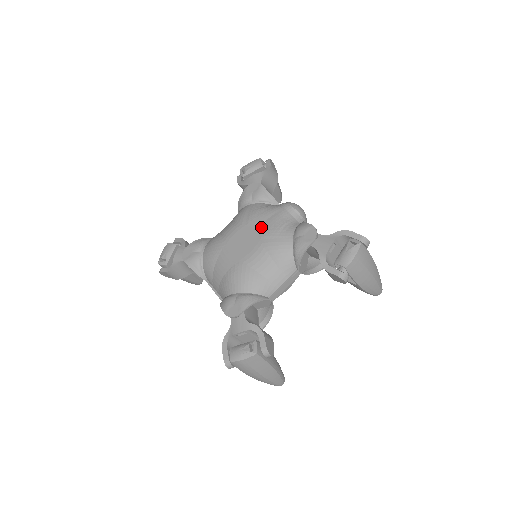
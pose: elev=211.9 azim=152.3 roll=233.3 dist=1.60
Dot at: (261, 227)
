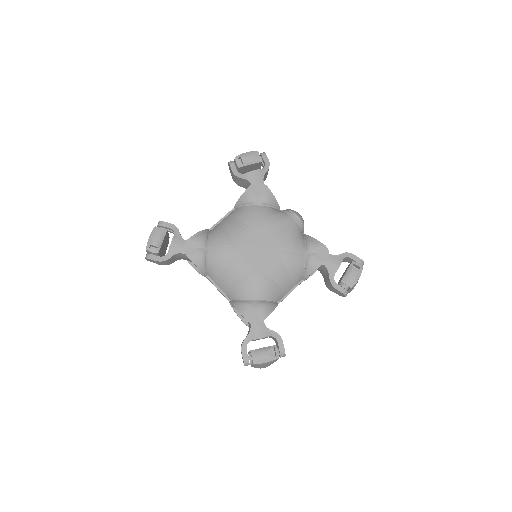
Dot at: (276, 237)
